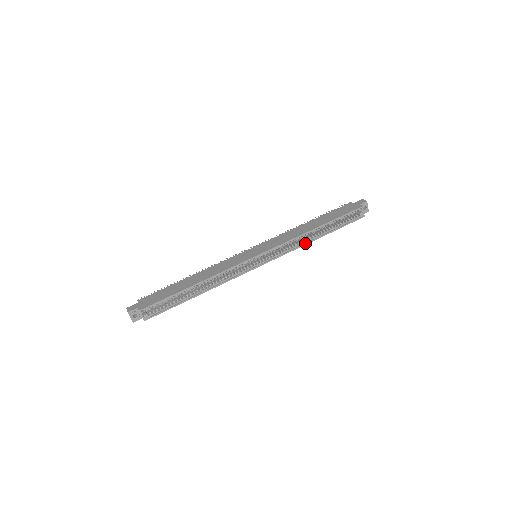
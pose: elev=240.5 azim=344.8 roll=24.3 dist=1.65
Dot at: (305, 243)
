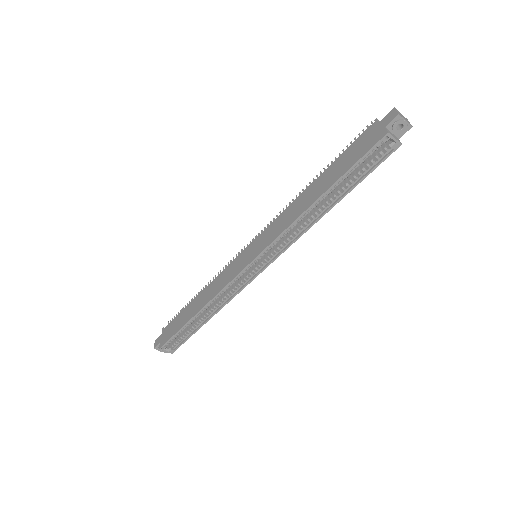
Dot at: (311, 223)
